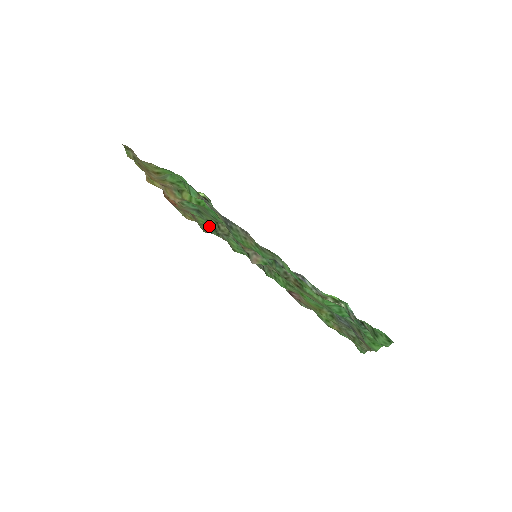
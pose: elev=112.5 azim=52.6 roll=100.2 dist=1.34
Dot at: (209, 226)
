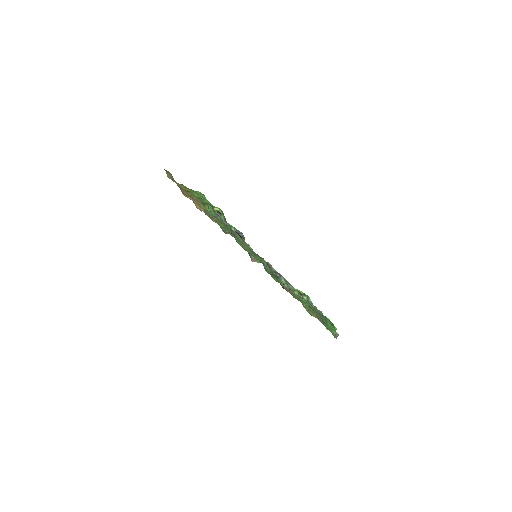
Dot at: occluded
